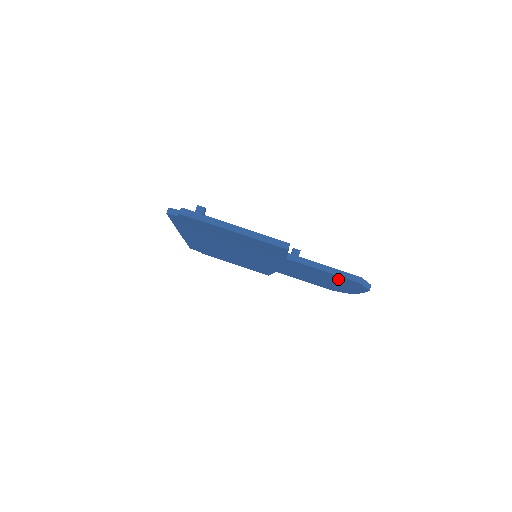
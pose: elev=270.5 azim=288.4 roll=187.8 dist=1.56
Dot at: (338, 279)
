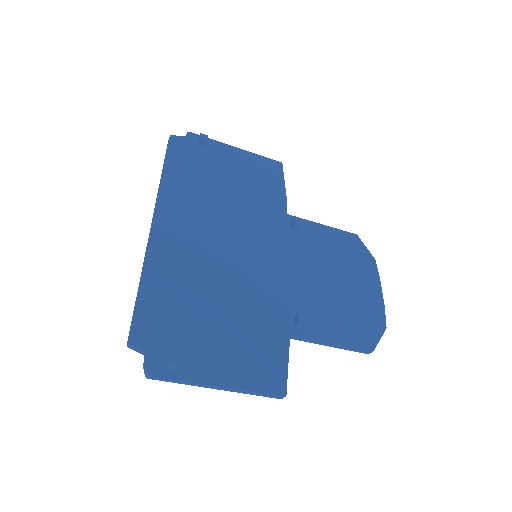
Dot at: occluded
